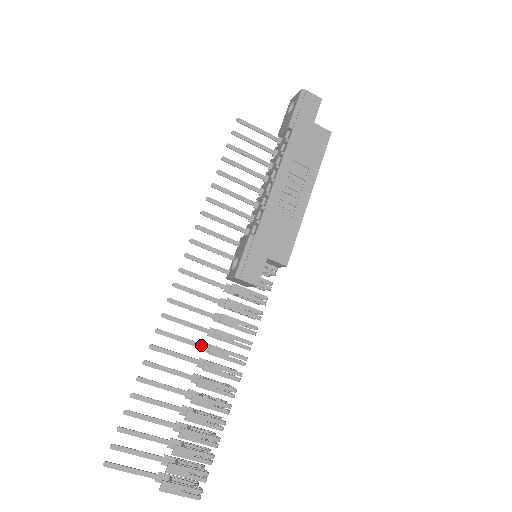
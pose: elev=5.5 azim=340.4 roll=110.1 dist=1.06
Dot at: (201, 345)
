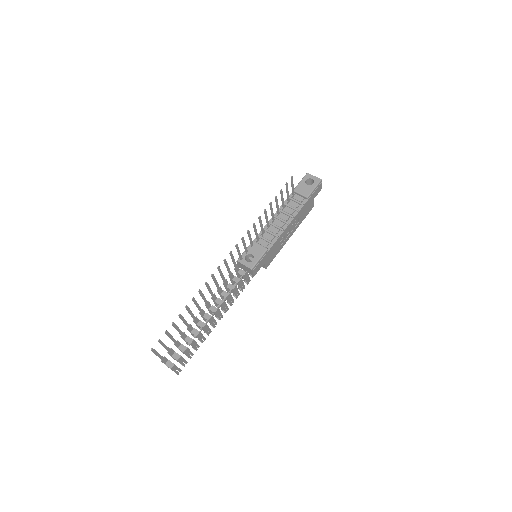
Dot at: (213, 295)
